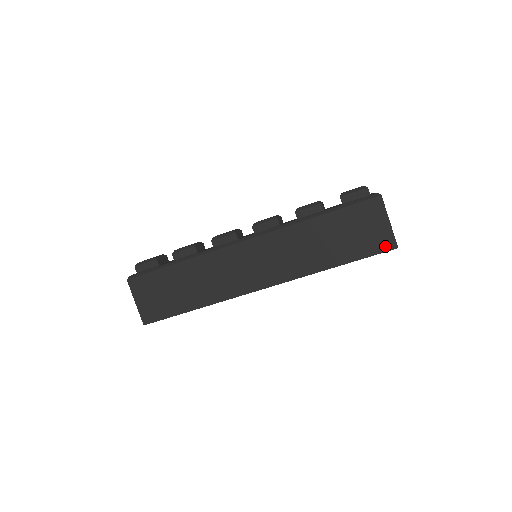
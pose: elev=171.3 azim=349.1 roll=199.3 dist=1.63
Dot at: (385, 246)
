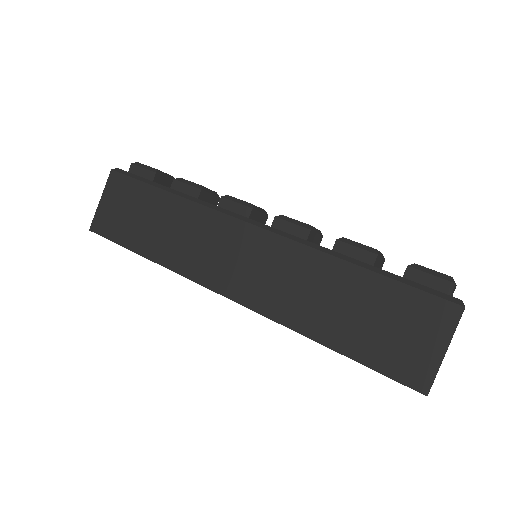
Dot at: (411, 378)
